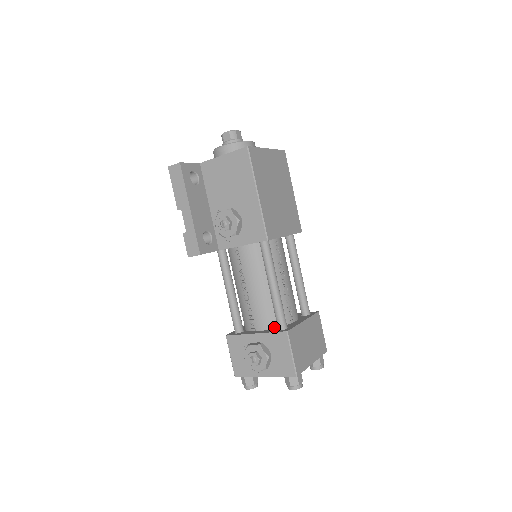
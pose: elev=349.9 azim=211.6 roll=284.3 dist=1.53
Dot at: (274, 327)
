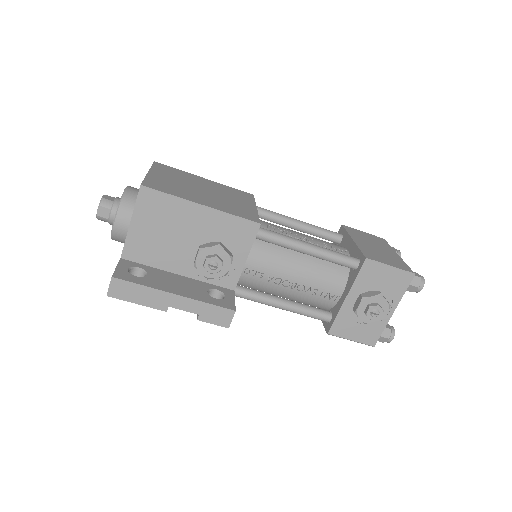
Dot at: (347, 274)
